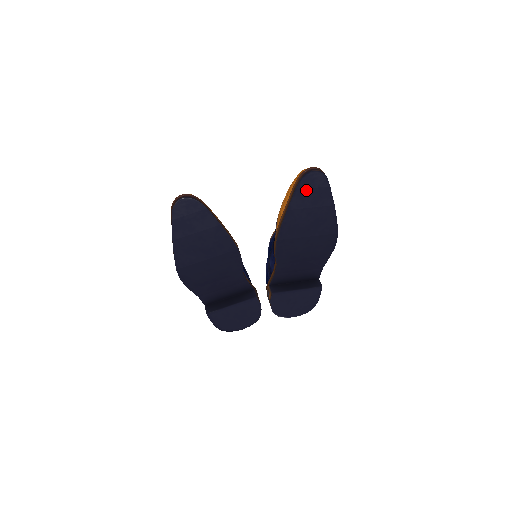
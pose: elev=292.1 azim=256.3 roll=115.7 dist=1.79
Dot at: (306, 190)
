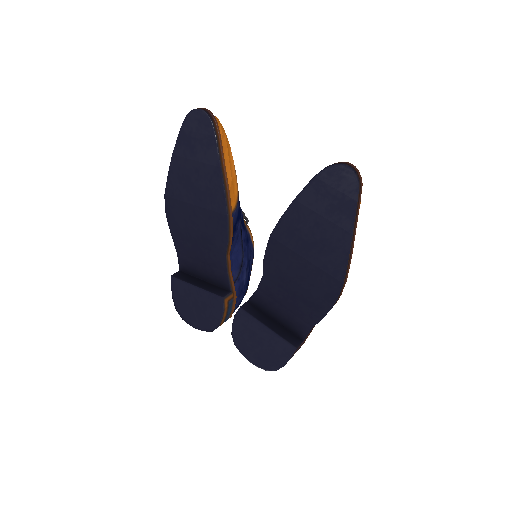
Dot at: (326, 186)
